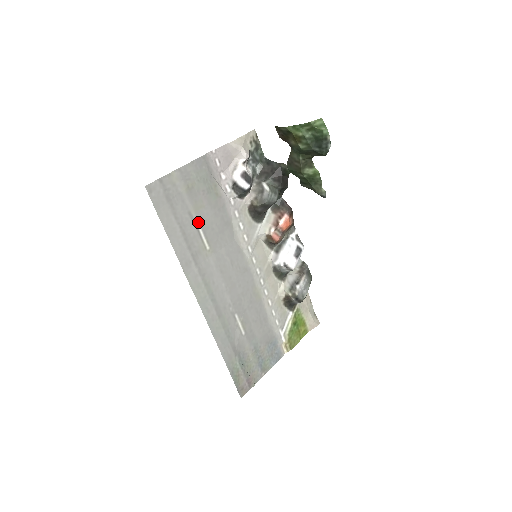
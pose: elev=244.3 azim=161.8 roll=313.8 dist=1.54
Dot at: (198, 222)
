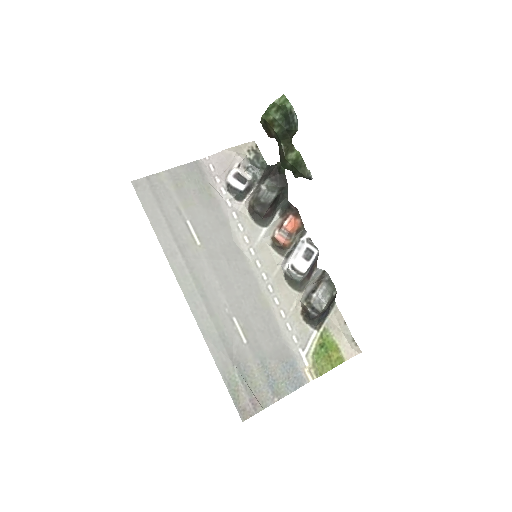
Dot at: (187, 218)
